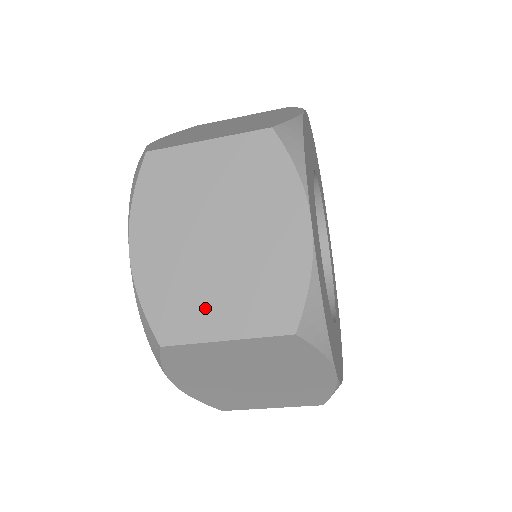
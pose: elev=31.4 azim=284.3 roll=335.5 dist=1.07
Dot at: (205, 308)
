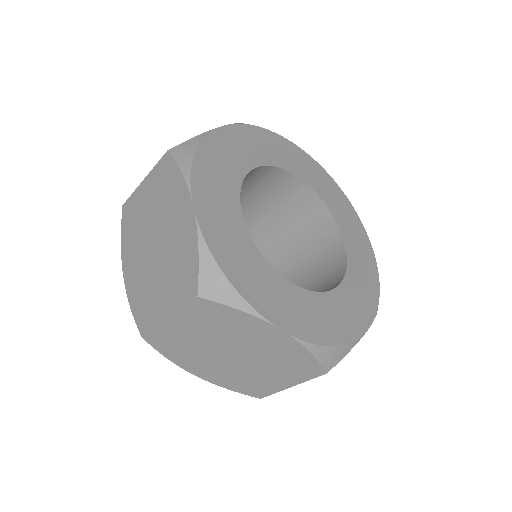
Dot at: (265, 381)
